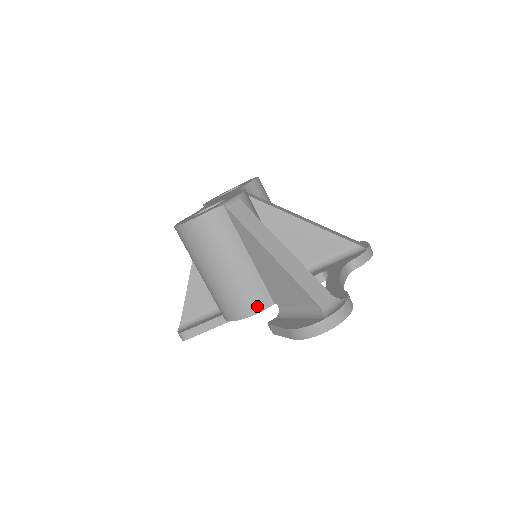
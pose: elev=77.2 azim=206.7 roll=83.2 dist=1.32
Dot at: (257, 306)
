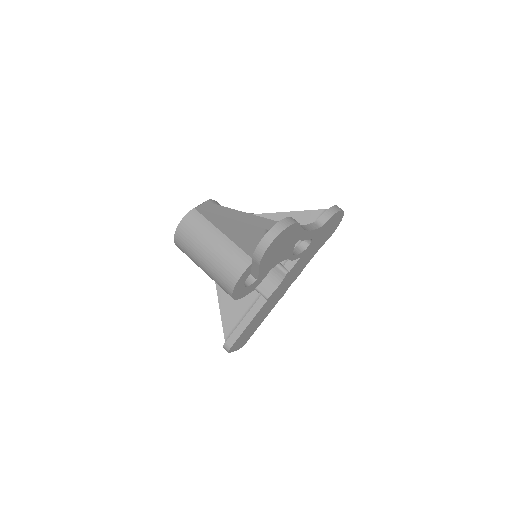
Dot at: (241, 267)
